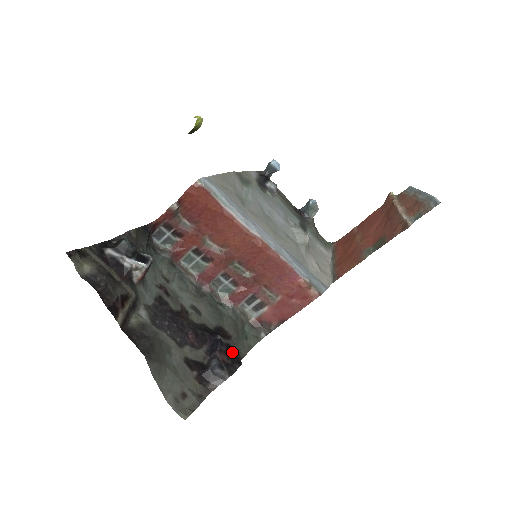
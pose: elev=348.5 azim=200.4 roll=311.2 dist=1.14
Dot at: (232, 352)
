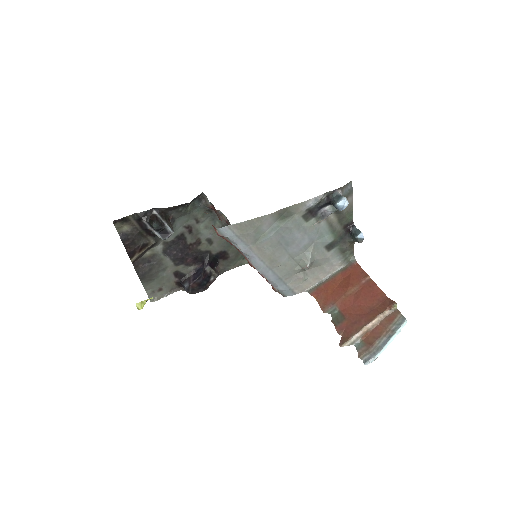
Dot at: (205, 282)
